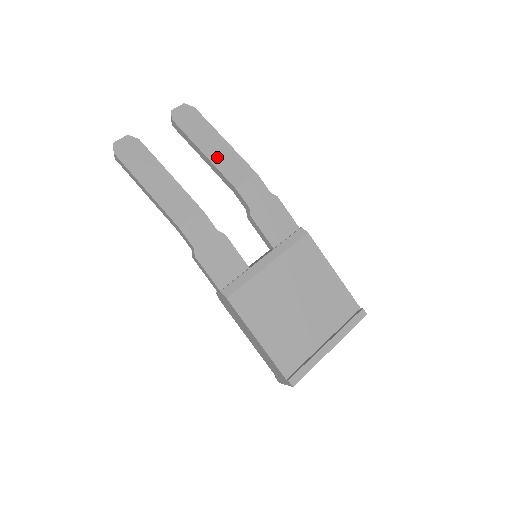
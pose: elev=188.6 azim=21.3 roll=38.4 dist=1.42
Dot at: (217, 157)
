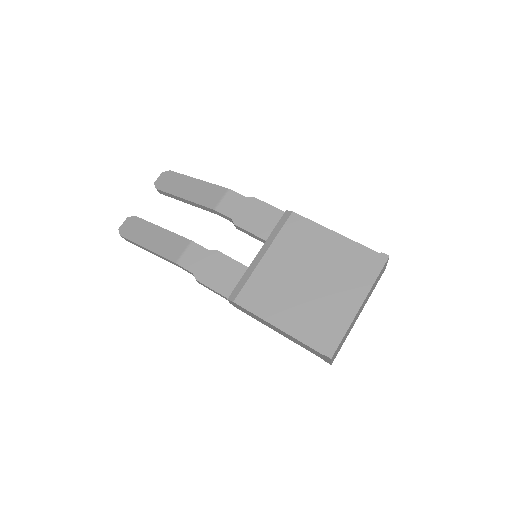
Dot at: (194, 195)
